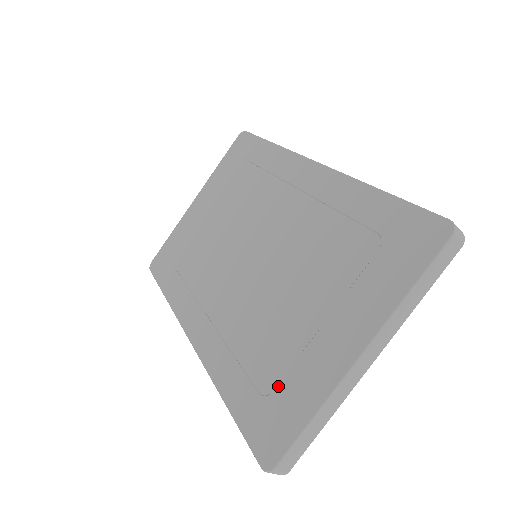
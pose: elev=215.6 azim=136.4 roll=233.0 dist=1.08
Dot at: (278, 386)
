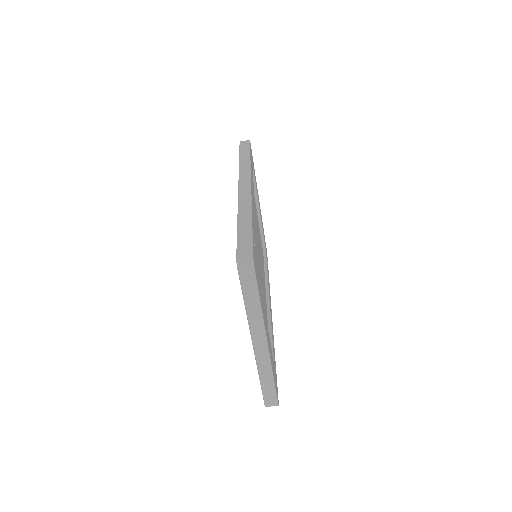
Dot at: occluded
